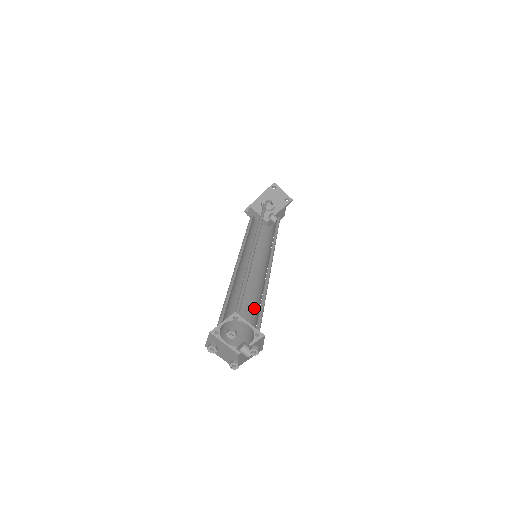
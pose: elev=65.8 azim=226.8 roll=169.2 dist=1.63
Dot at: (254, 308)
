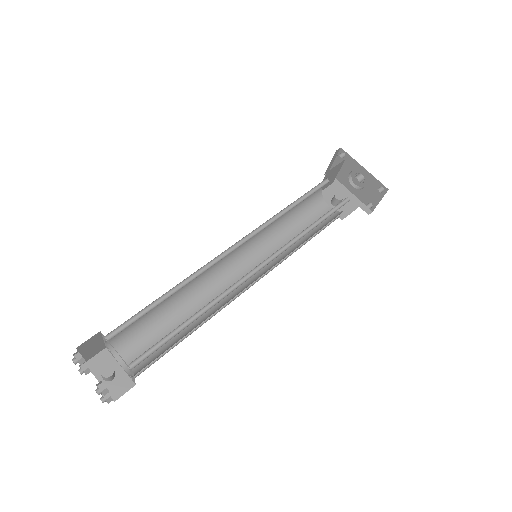
Dot at: (177, 316)
